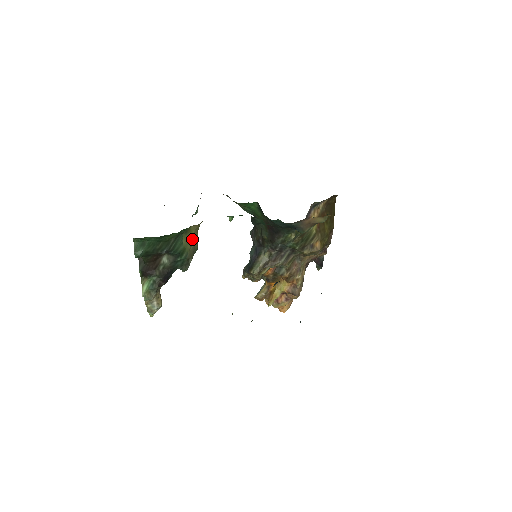
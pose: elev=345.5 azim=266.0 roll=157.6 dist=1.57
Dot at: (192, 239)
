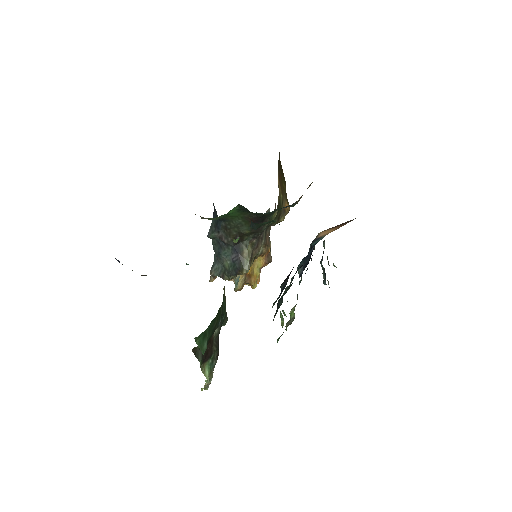
Dot at: occluded
